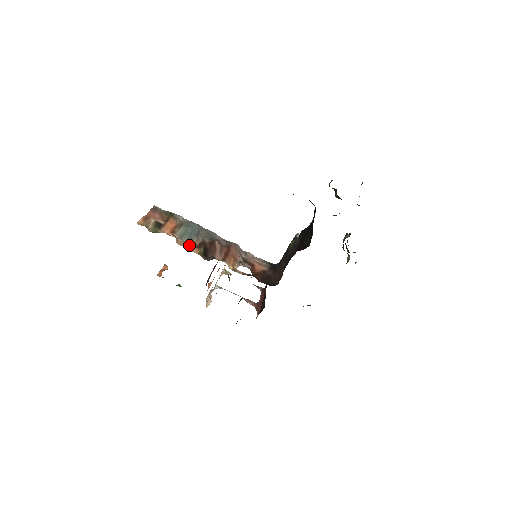
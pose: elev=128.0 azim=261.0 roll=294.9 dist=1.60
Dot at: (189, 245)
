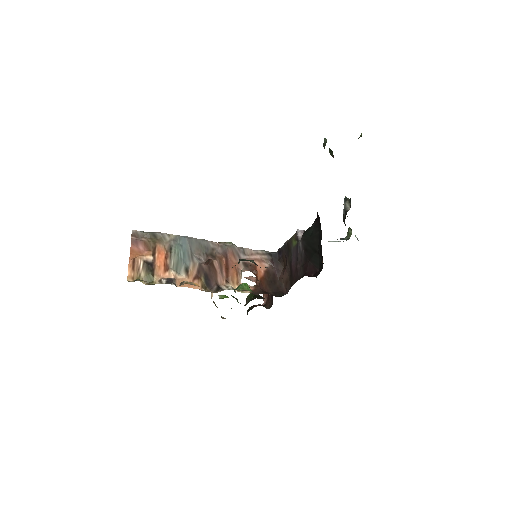
Dot at: (188, 279)
